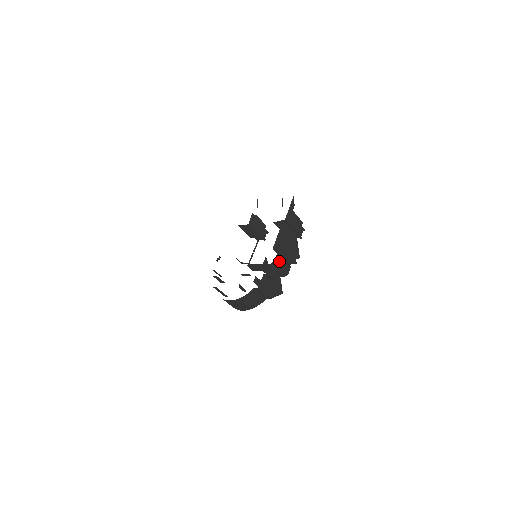
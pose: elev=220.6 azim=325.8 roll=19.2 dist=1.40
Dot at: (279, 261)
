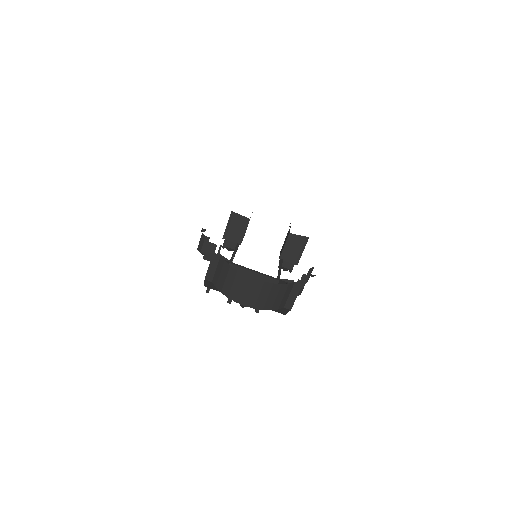
Dot at: (311, 272)
